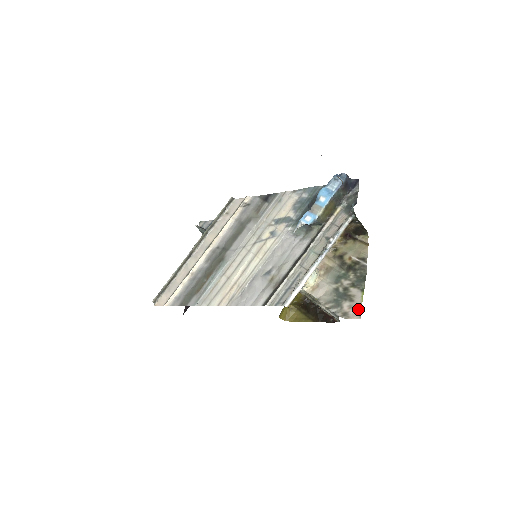
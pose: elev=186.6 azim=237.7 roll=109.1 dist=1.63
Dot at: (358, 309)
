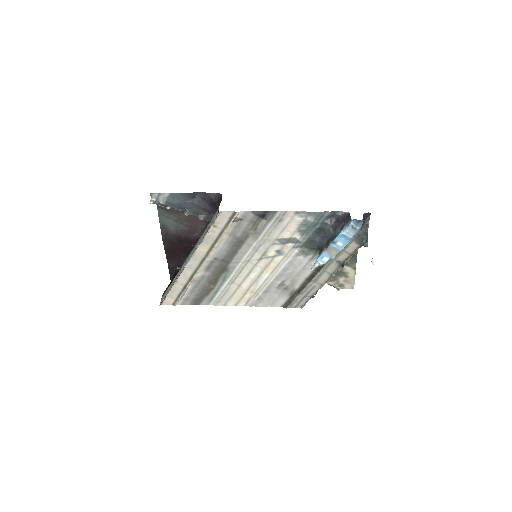
Dot at: (352, 283)
